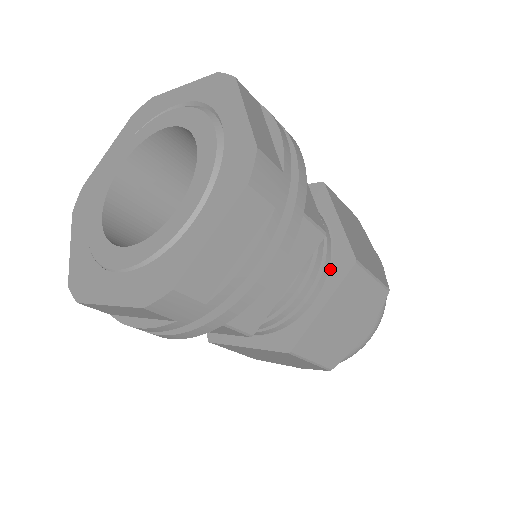
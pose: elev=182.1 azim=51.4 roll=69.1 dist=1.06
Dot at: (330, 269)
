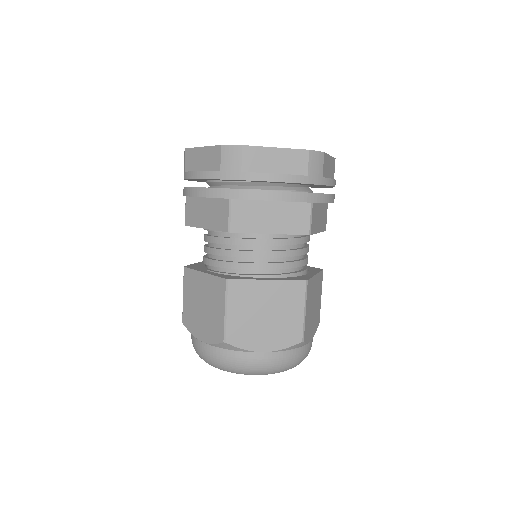
Dot at: (308, 269)
